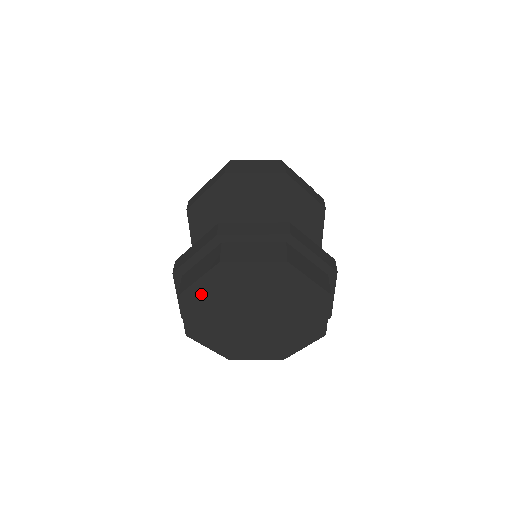
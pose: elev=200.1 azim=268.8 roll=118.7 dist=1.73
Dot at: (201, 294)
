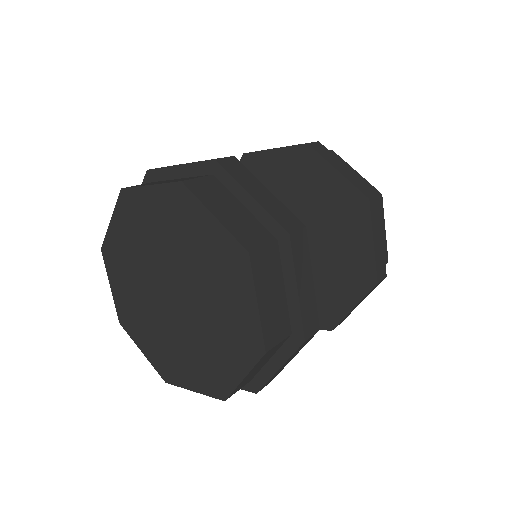
Dot at: (118, 247)
